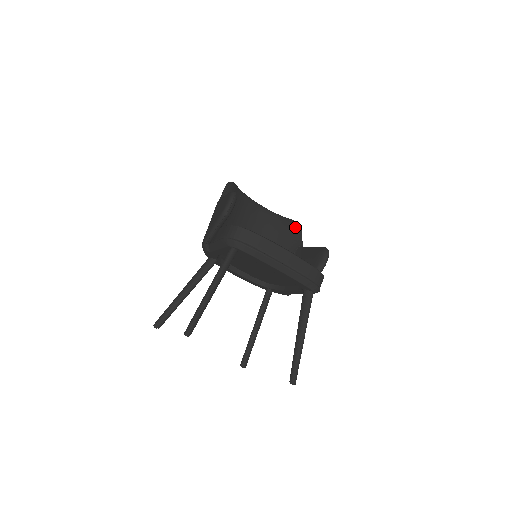
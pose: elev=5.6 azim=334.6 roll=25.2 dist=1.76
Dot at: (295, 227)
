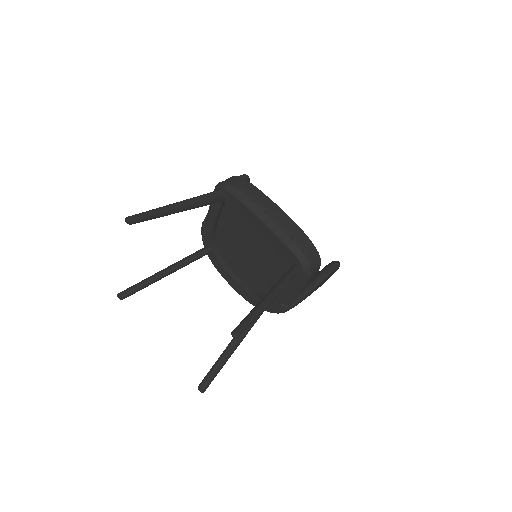
Dot at: occluded
